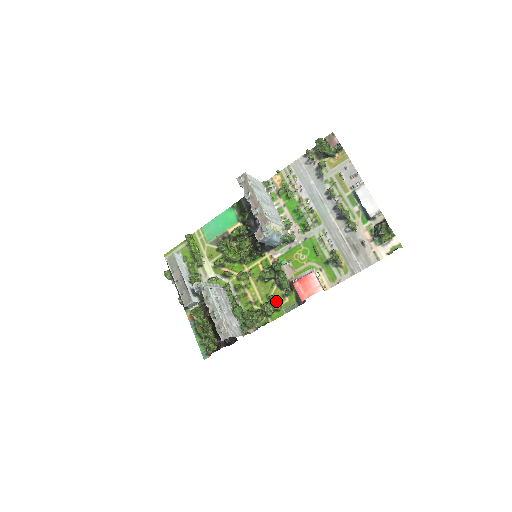
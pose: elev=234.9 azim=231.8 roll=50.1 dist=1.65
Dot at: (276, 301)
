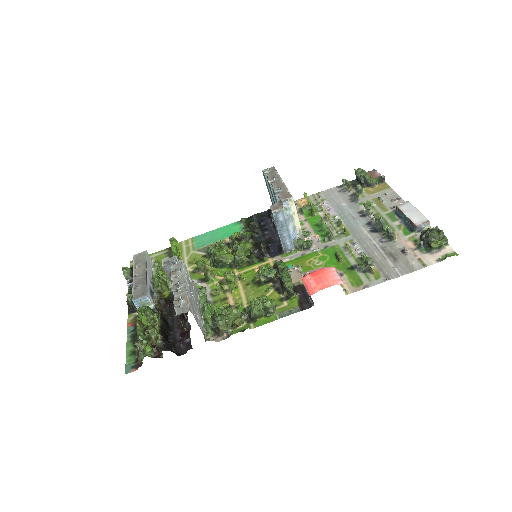
Dot at: occluded
